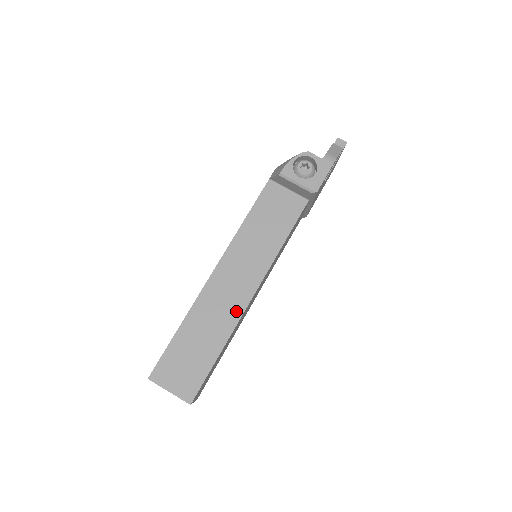
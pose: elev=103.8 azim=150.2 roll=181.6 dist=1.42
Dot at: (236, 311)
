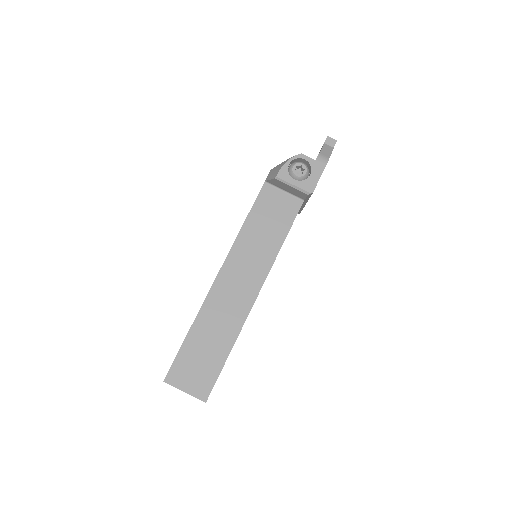
Dot at: (242, 312)
